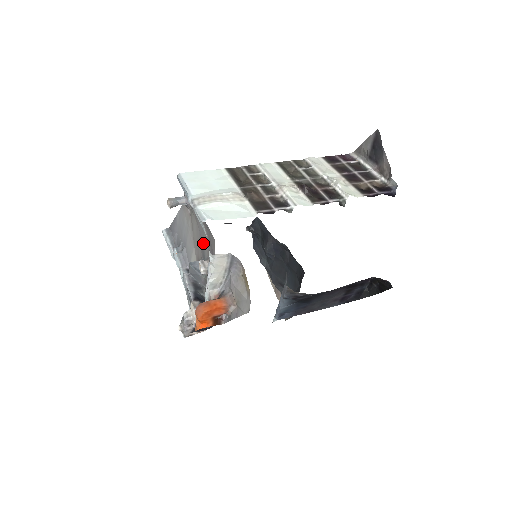
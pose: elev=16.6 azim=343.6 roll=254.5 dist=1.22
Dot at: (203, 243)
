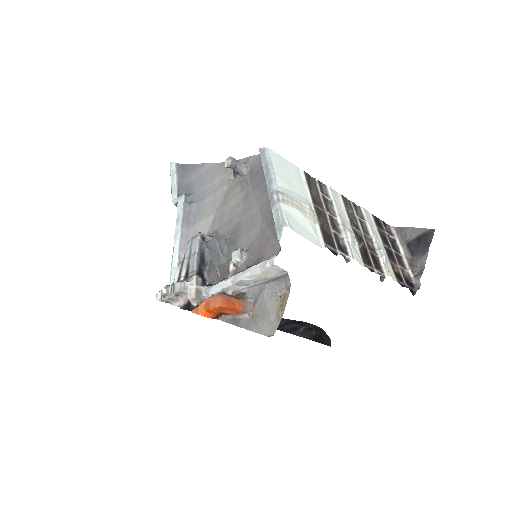
Dot at: (244, 228)
